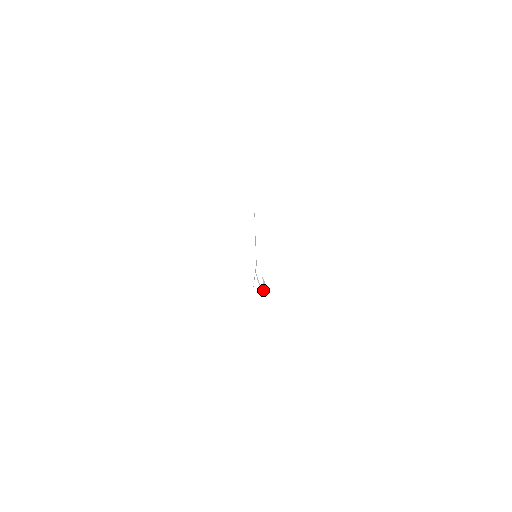
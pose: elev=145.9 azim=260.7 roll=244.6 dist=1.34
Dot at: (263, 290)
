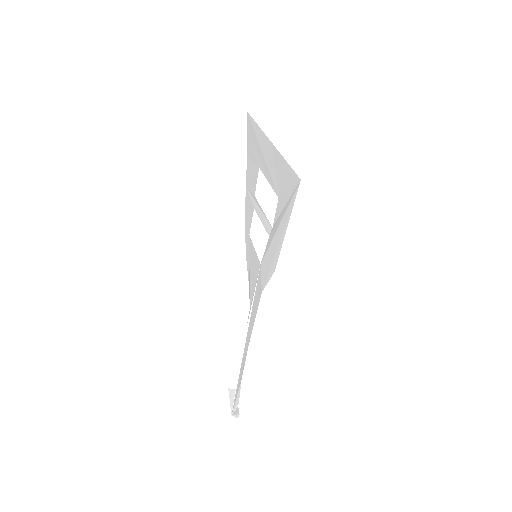
Dot at: (231, 409)
